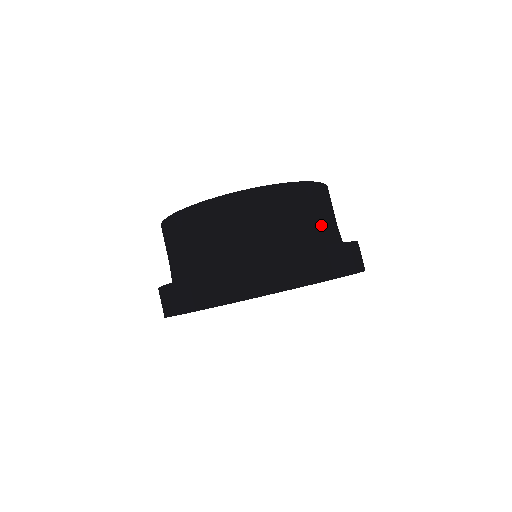
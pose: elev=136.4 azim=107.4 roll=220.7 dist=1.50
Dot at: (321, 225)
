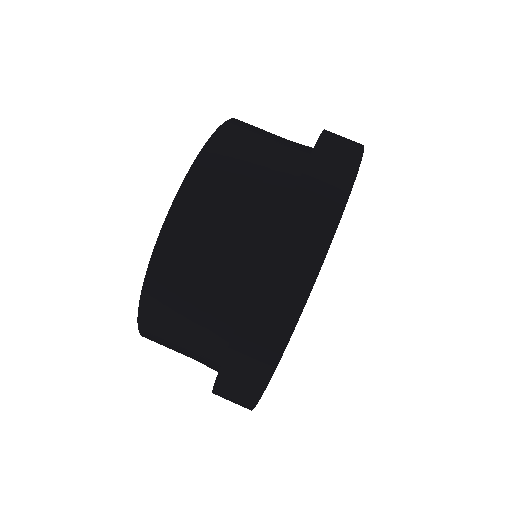
Dot at: (282, 146)
